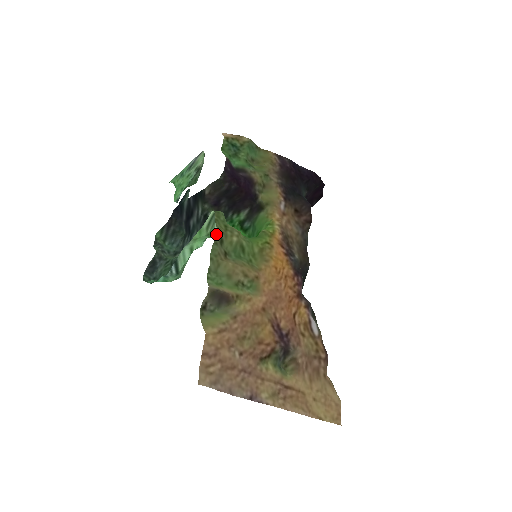
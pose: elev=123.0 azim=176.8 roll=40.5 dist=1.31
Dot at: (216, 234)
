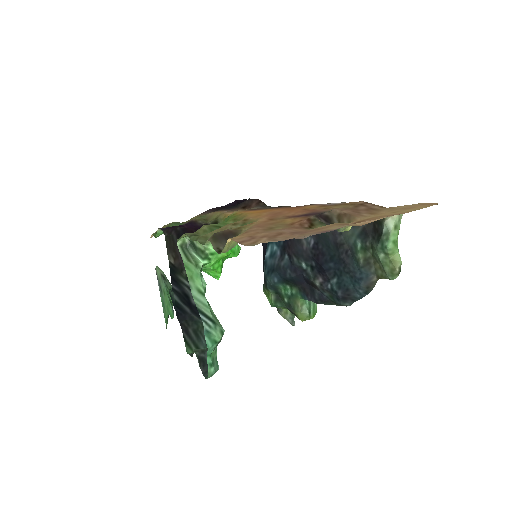
Dot at: occluded
